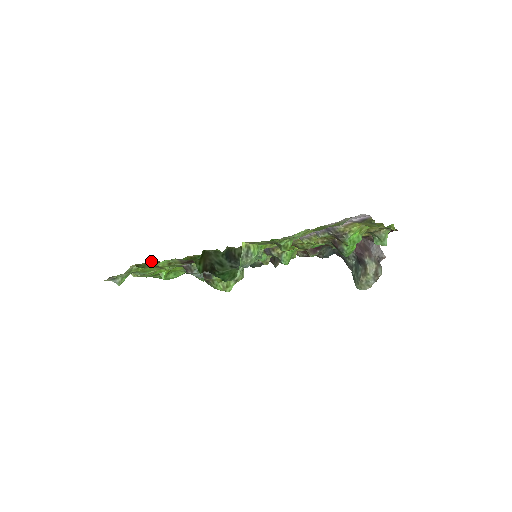
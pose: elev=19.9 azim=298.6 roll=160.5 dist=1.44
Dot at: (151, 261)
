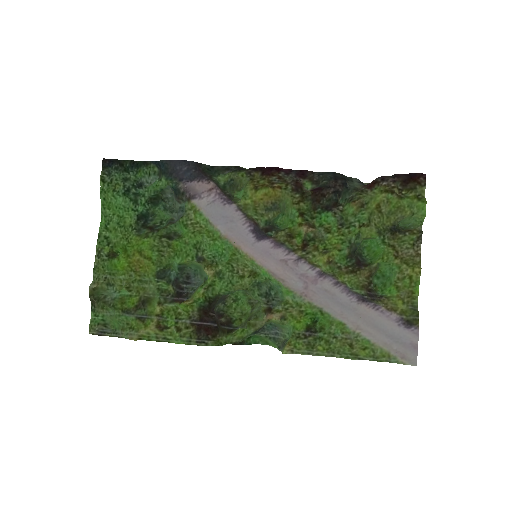
Dot at: (151, 330)
